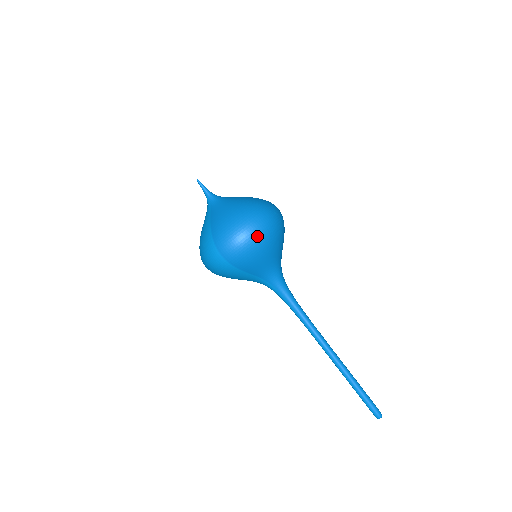
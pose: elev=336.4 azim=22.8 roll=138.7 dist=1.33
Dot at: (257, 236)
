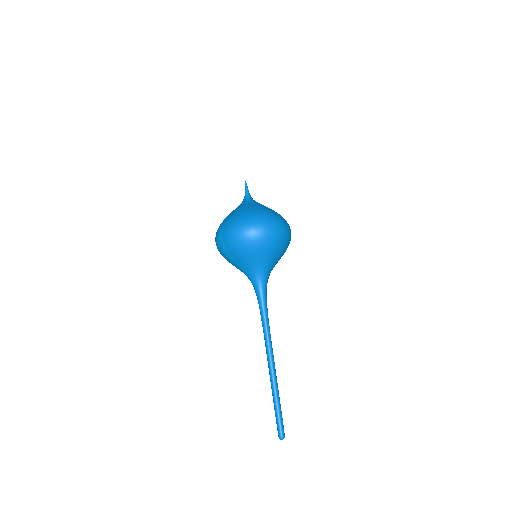
Dot at: (251, 235)
